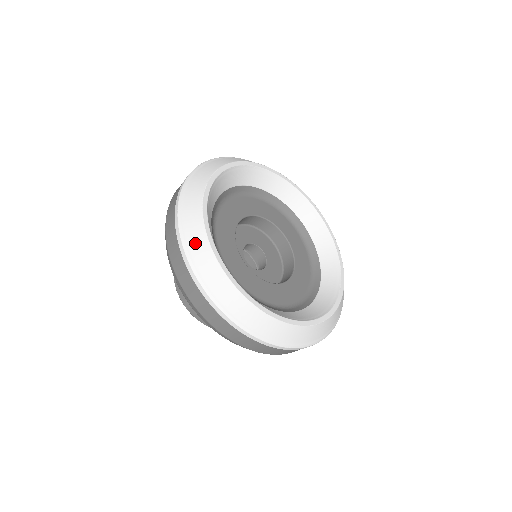
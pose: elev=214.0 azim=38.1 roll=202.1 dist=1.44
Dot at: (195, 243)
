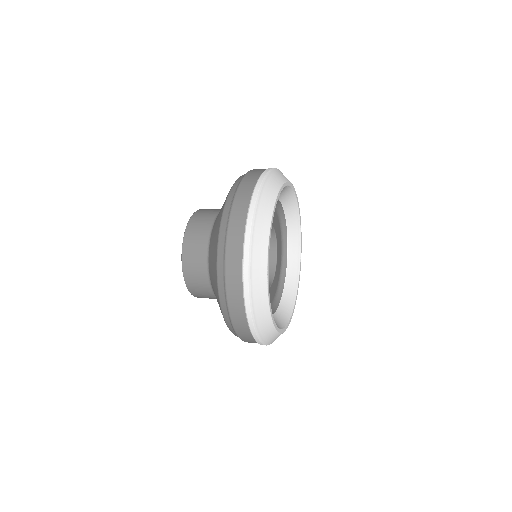
Dot at: occluded
